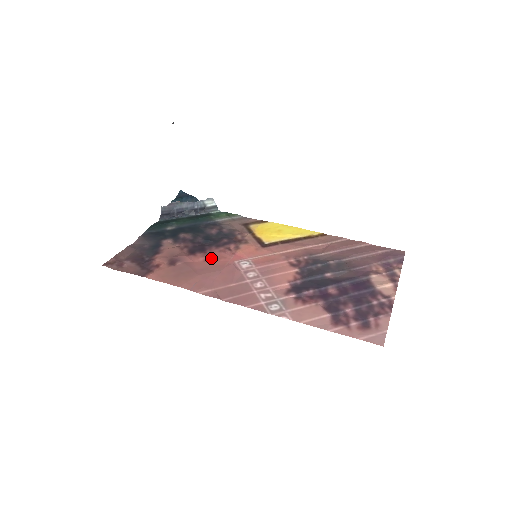
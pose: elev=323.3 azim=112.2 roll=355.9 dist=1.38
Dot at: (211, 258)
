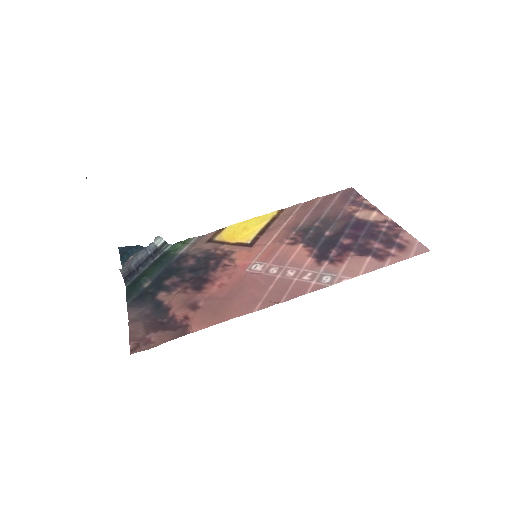
Dot at: (222, 281)
